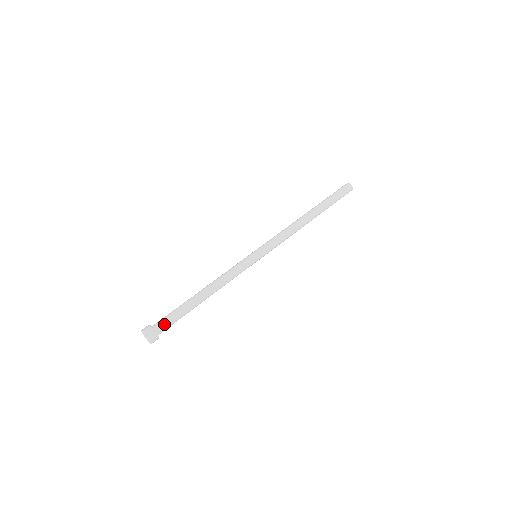
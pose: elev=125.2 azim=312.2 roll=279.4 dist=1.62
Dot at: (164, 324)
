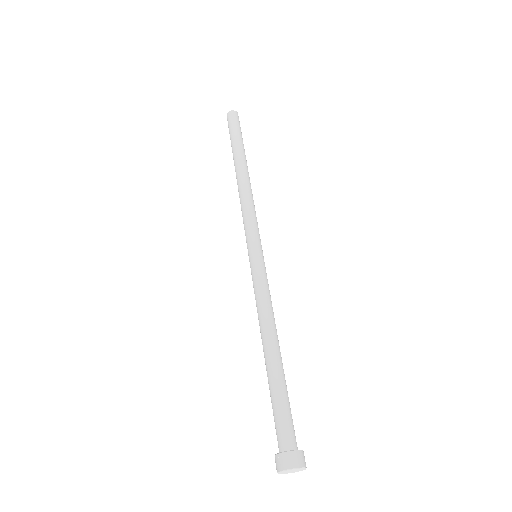
Dot at: (294, 431)
